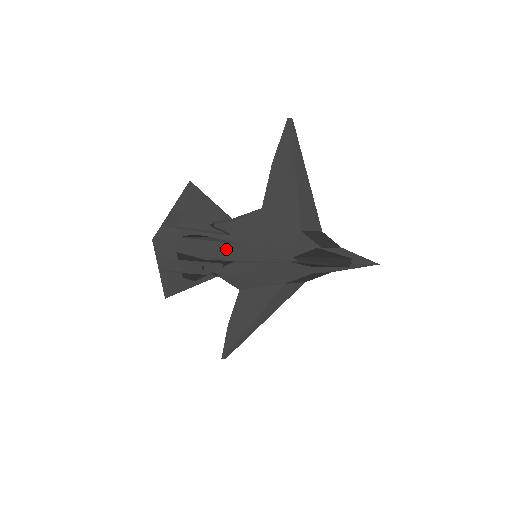
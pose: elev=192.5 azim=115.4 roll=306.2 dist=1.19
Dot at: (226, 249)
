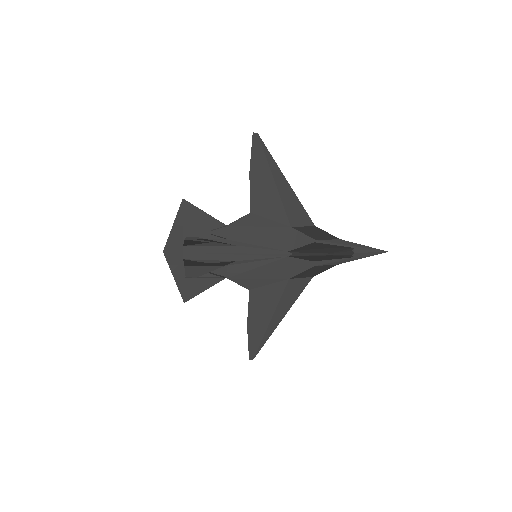
Dot at: (225, 251)
